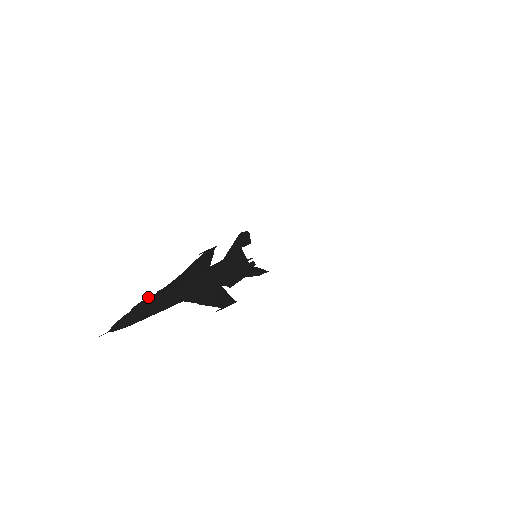
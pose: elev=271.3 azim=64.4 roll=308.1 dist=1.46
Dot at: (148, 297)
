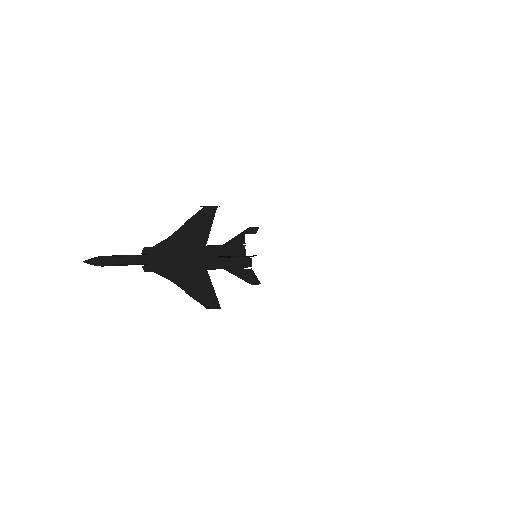
Dot at: (133, 259)
